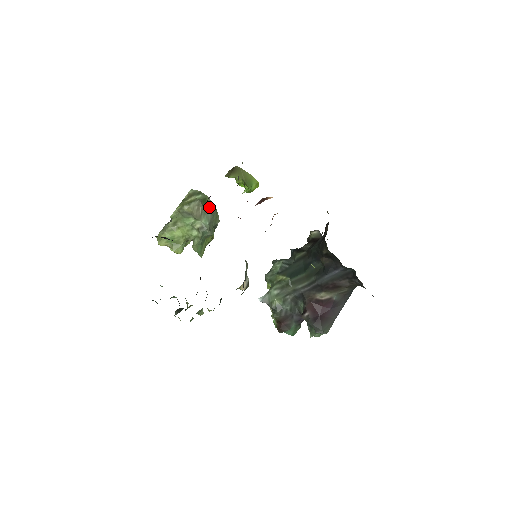
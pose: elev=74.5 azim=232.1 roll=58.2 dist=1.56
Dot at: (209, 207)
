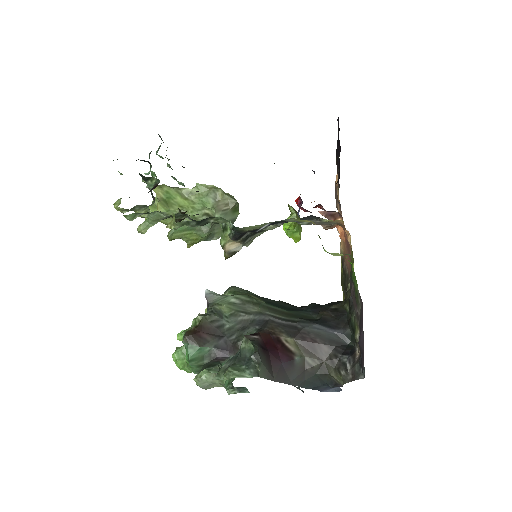
Dot at: (231, 218)
